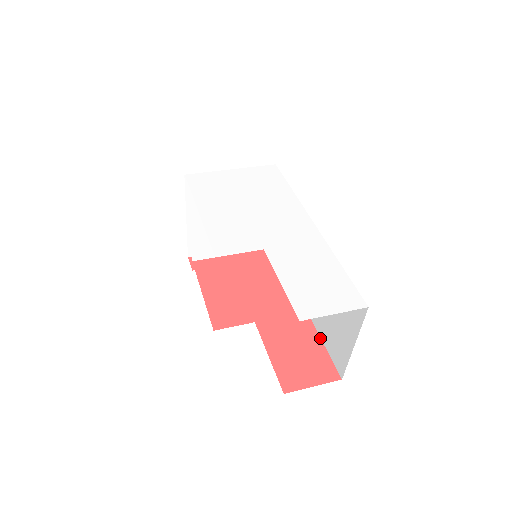
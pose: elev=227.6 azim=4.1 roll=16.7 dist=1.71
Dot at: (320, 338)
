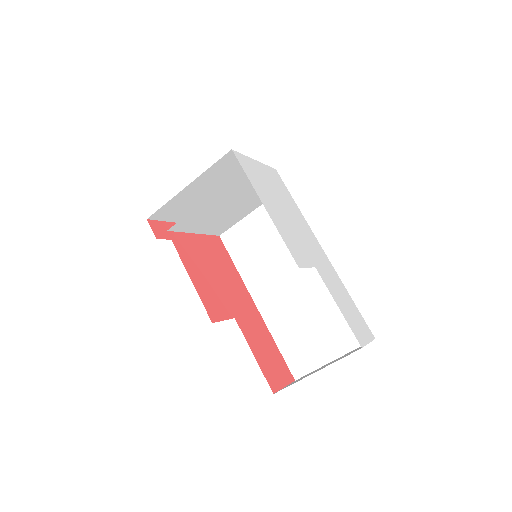
Dot at: (274, 341)
